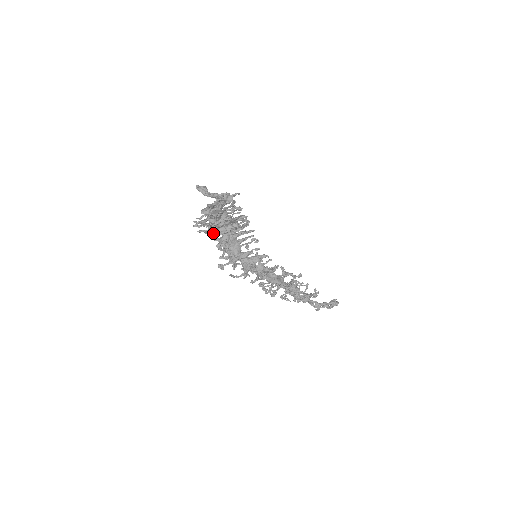
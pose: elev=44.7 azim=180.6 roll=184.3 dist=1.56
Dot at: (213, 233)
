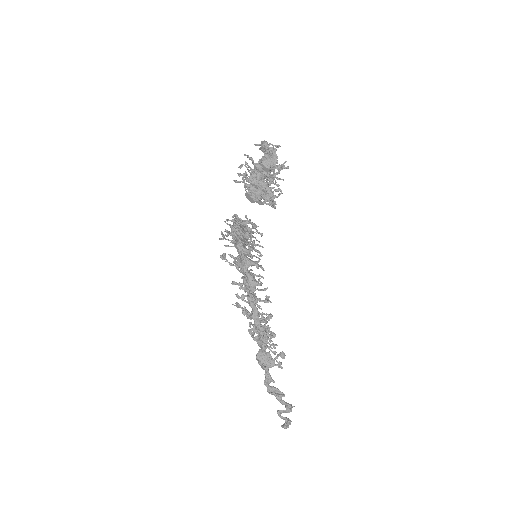
Dot at: (246, 186)
